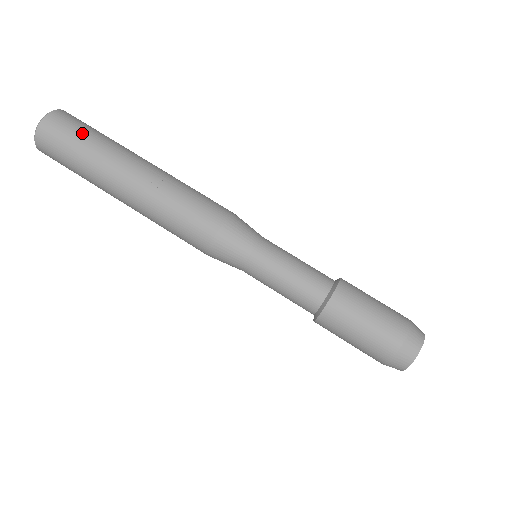
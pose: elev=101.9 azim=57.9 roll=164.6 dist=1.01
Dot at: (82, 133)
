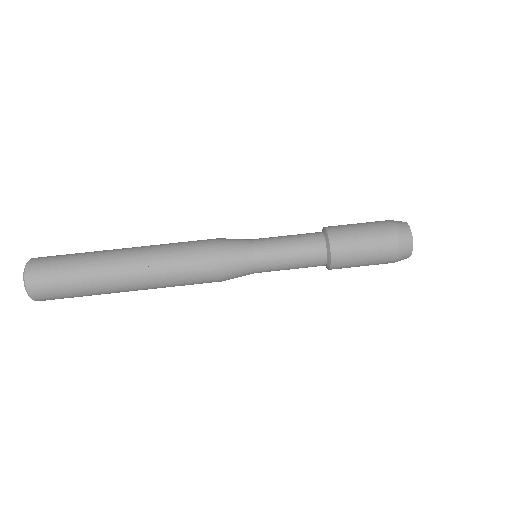
Dot at: (63, 271)
